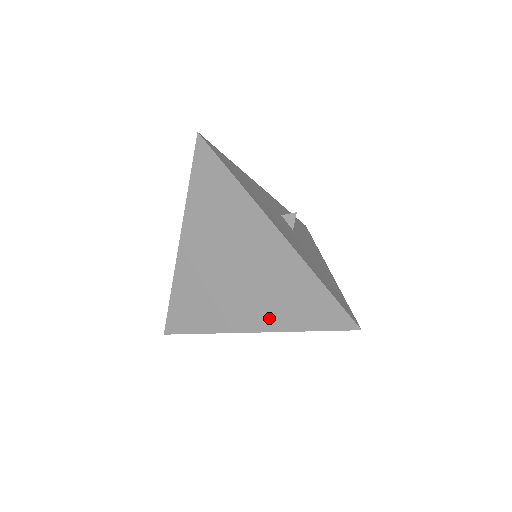
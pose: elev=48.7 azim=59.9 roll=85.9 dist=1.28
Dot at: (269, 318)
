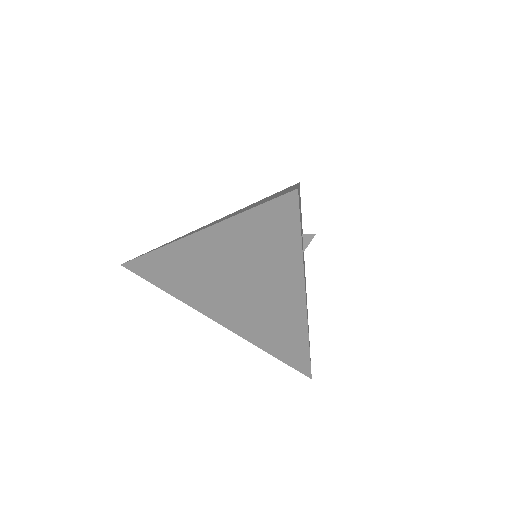
Dot at: (243, 329)
